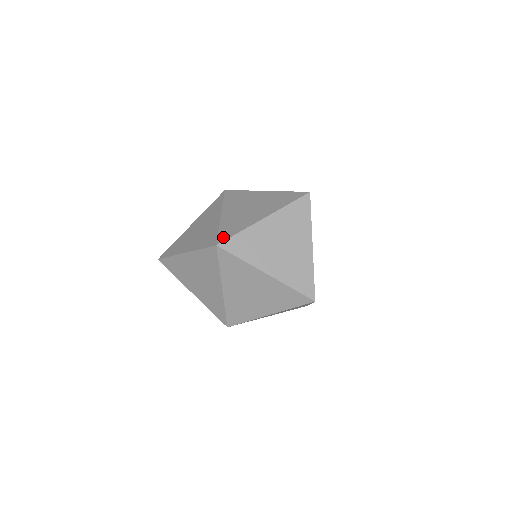
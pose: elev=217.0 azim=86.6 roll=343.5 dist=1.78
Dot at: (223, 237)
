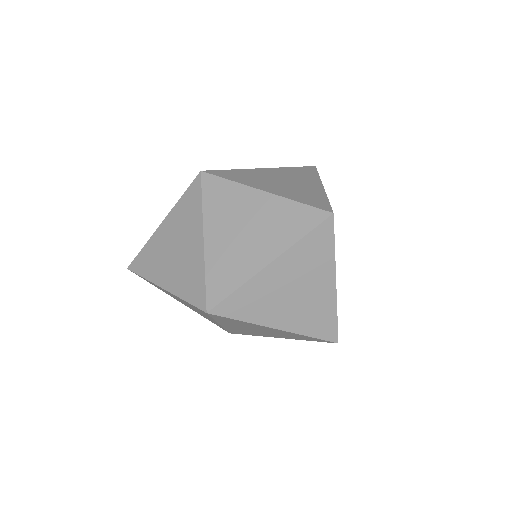
Dot at: (214, 297)
